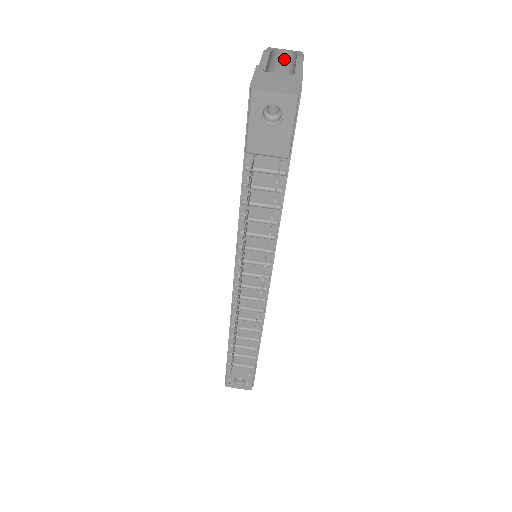
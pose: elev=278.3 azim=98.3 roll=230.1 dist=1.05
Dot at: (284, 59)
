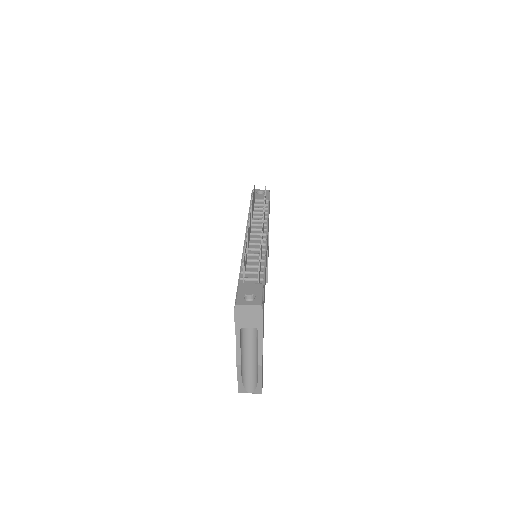
Dot at: occluded
